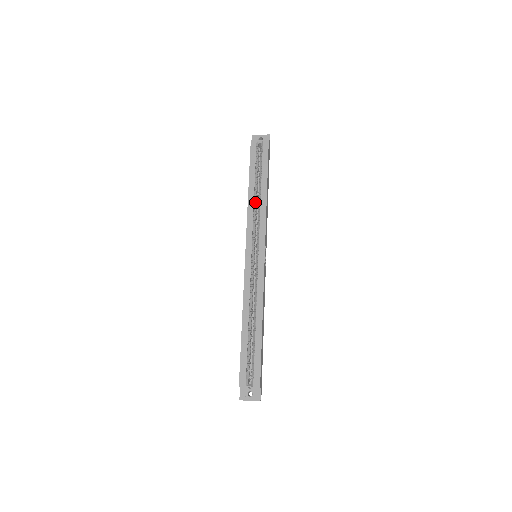
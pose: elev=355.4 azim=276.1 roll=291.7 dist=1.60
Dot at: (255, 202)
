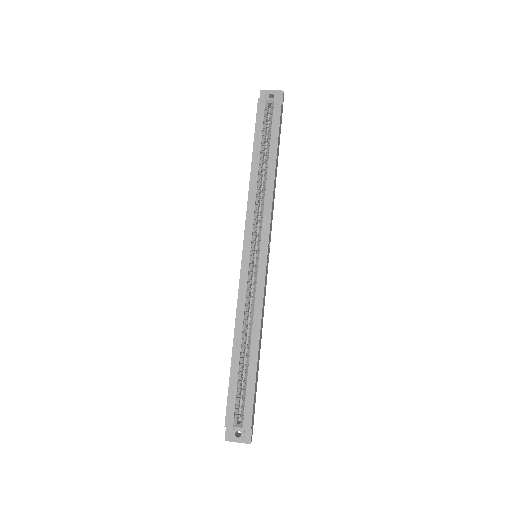
Dot at: (259, 184)
